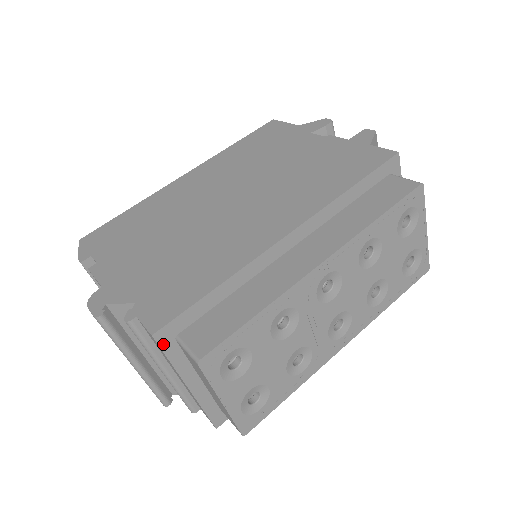
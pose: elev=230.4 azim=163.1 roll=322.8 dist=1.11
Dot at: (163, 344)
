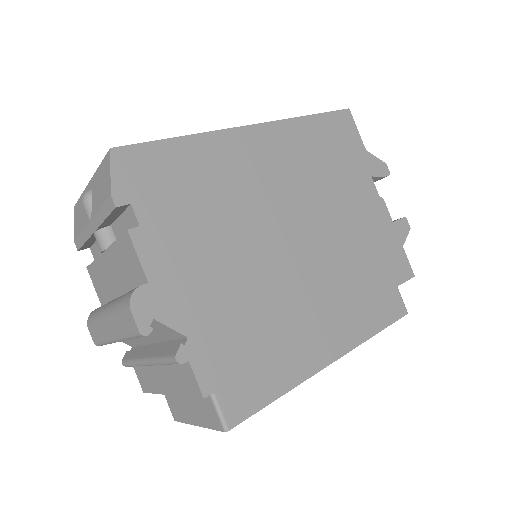
Dot at: occluded
